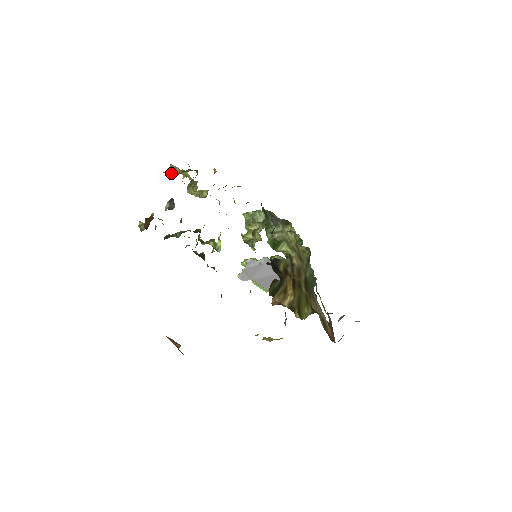
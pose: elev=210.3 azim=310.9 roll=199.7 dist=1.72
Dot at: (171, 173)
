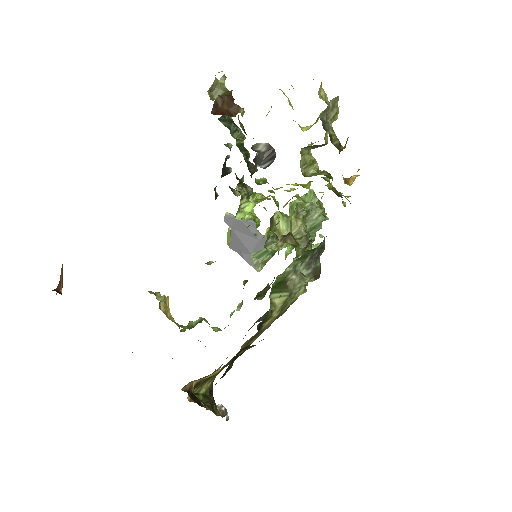
Dot at: (322, 113)
